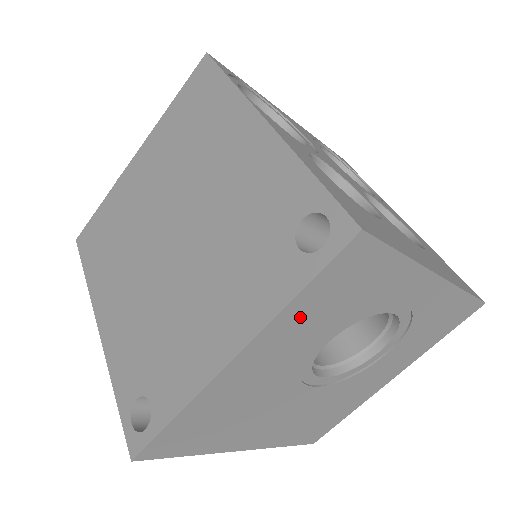
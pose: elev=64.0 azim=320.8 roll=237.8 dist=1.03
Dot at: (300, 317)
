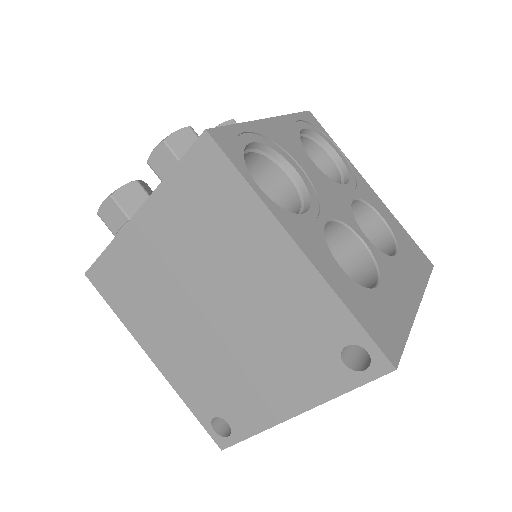
Dot at: occluded
